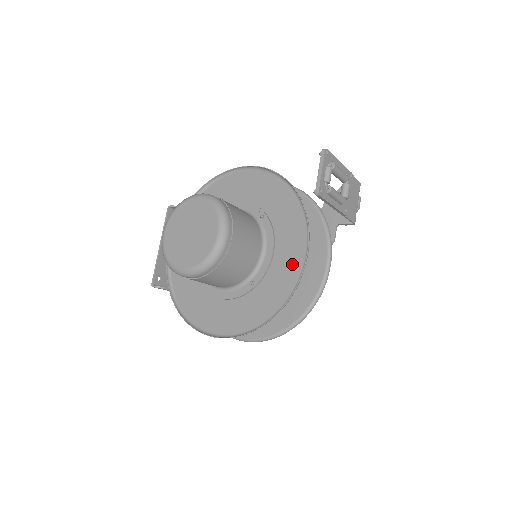
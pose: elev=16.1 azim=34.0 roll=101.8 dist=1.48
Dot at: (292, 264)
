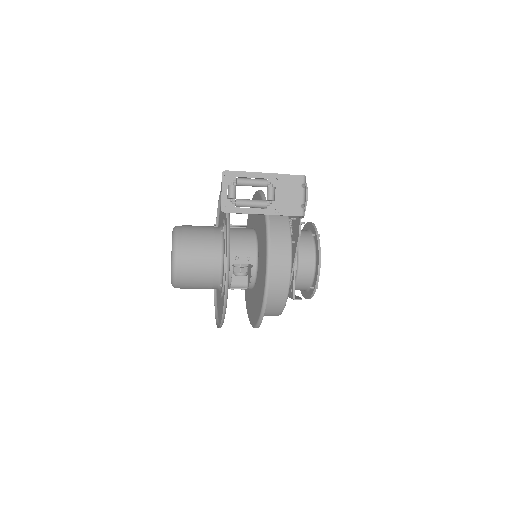
Dot at: occluded
